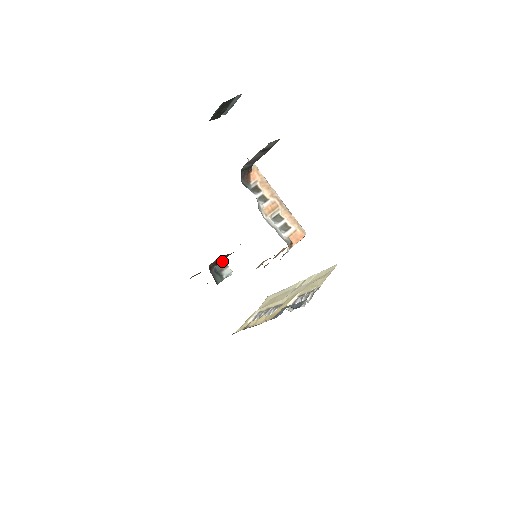
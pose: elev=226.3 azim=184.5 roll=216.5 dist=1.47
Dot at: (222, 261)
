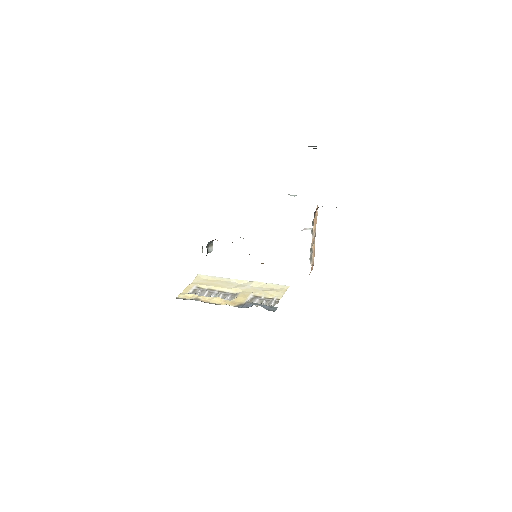
Dot at: occluded
